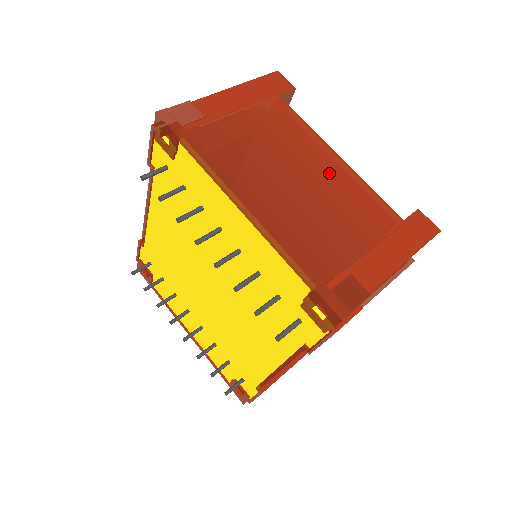
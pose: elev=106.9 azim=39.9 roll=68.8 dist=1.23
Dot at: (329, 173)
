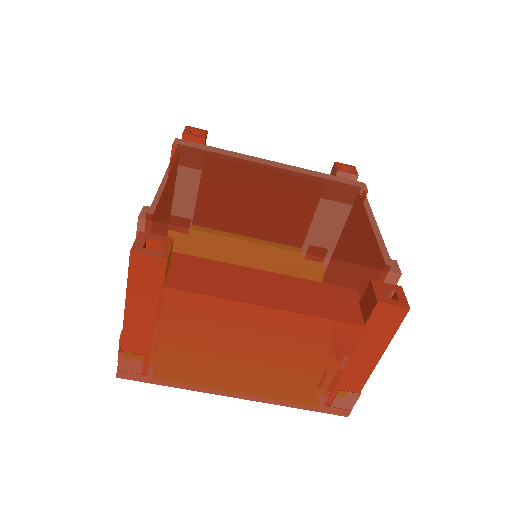
Dot at: (272, 331)
